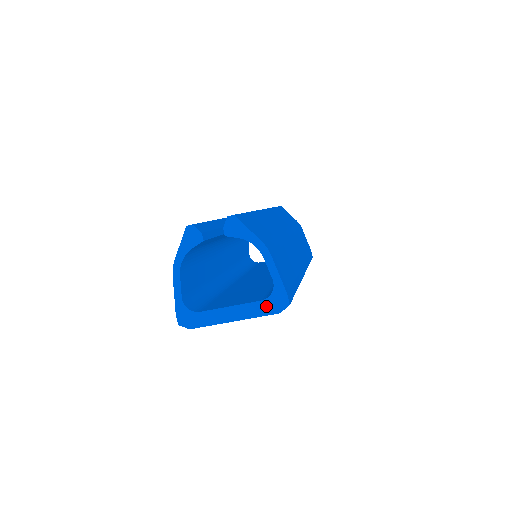
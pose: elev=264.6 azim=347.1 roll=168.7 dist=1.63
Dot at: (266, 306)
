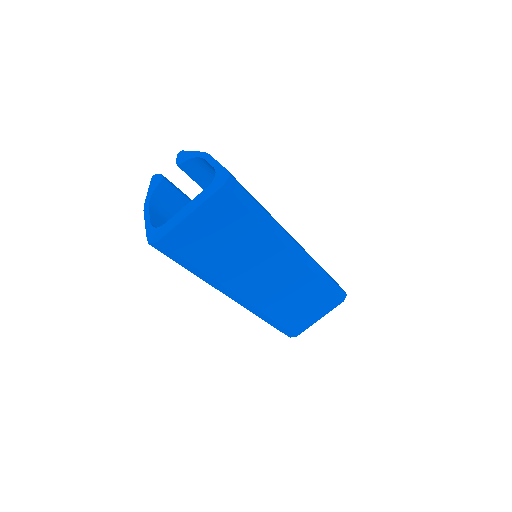
Dot at: (212, 187)
